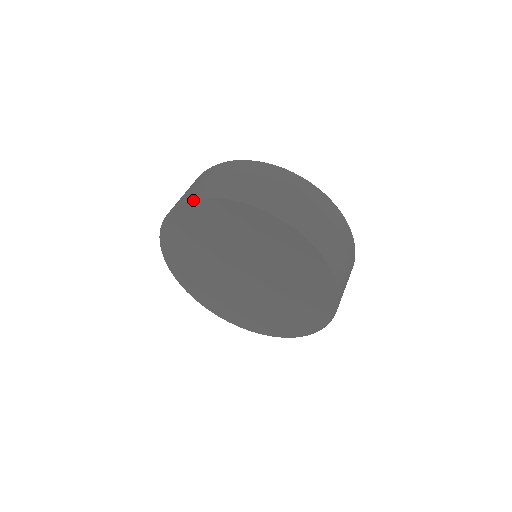
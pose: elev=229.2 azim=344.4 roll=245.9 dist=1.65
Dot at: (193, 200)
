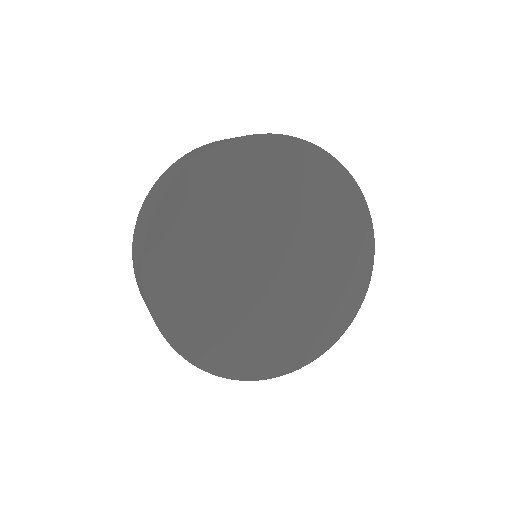
Dot at: (316, 146)
